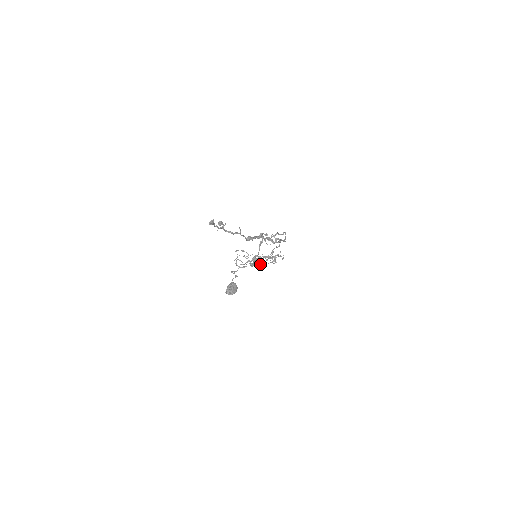
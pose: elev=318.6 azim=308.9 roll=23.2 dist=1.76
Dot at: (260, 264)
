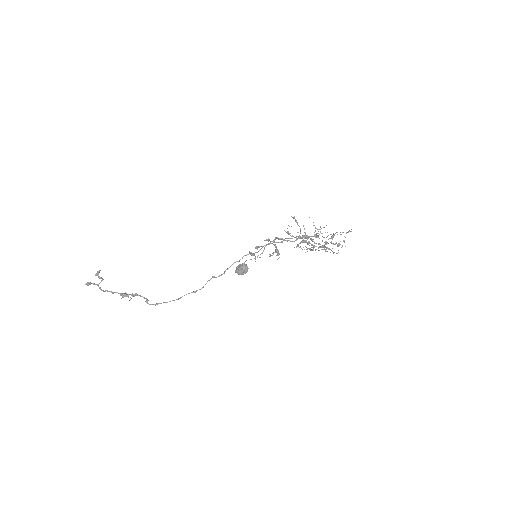
Dot at: occluded
